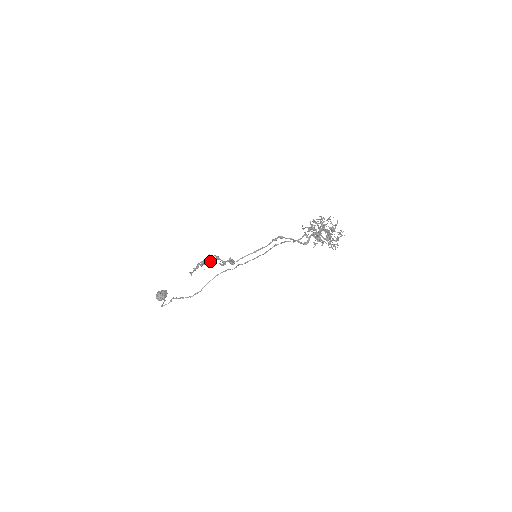
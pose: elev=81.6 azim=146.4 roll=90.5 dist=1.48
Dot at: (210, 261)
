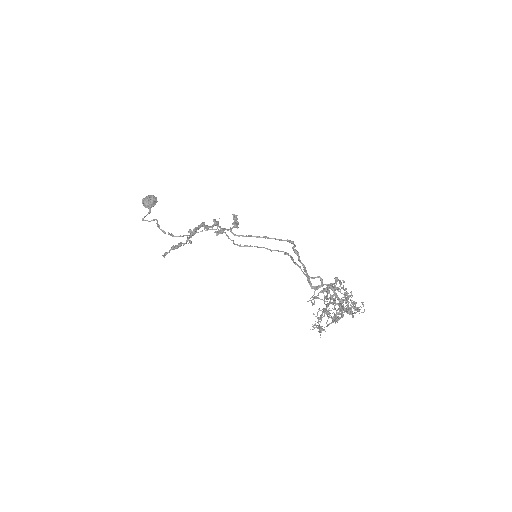
Dot at: (204, 227)
